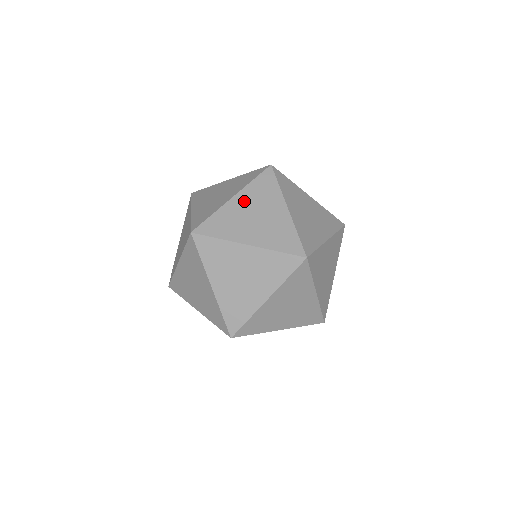
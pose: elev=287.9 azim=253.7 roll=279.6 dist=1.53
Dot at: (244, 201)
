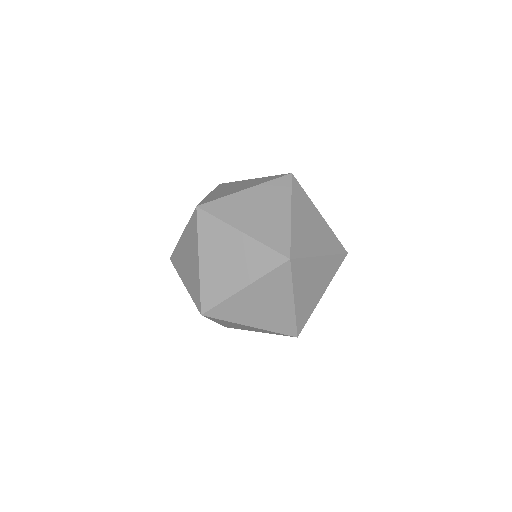
Dot at: occluded
